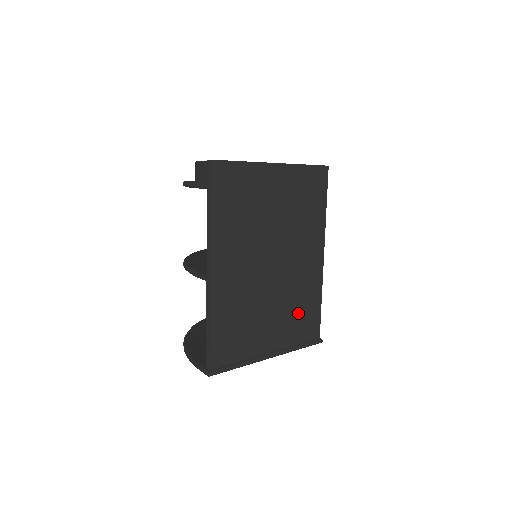
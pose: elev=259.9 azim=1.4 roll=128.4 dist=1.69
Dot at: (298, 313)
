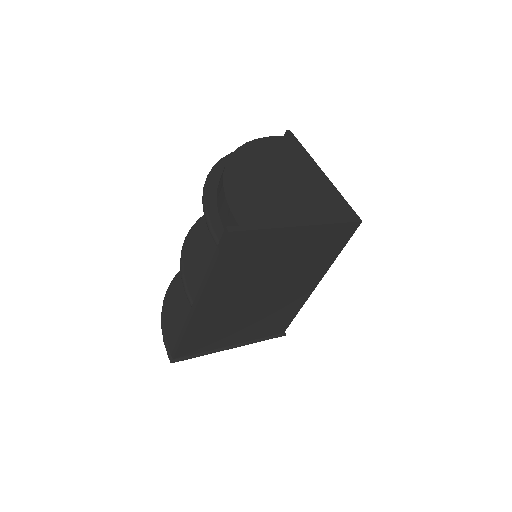
Dot at: (271, 321)
